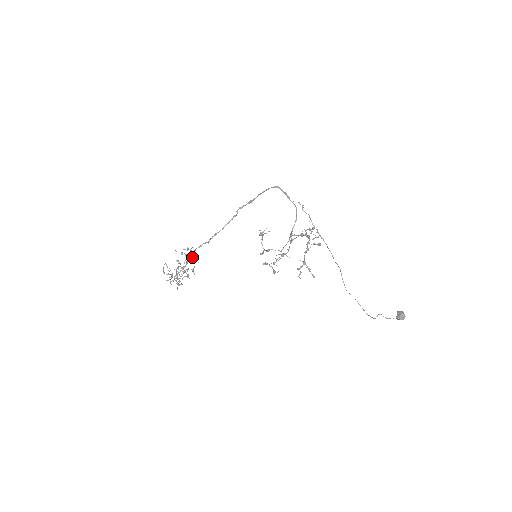
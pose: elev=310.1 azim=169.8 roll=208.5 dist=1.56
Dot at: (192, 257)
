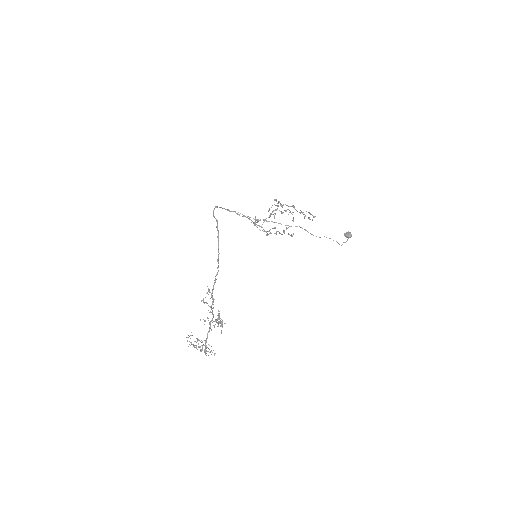
Dot at: (214, 299)
